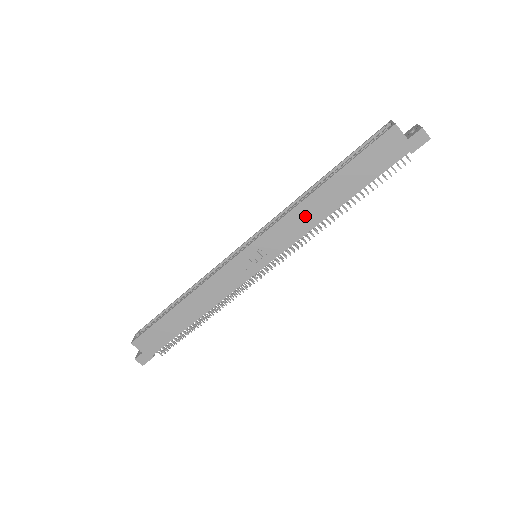
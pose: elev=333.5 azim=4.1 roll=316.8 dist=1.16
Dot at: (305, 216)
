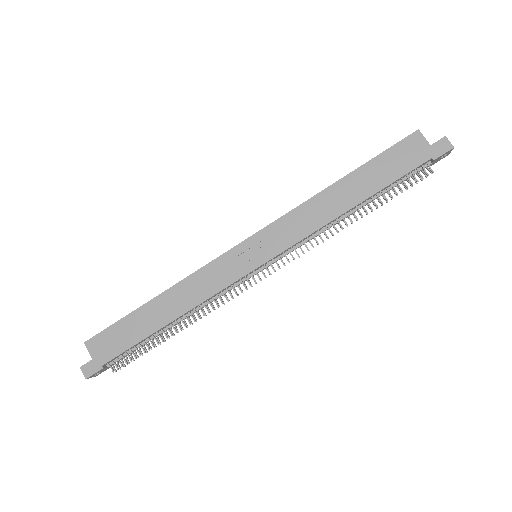
Dot at: (317, 211)
